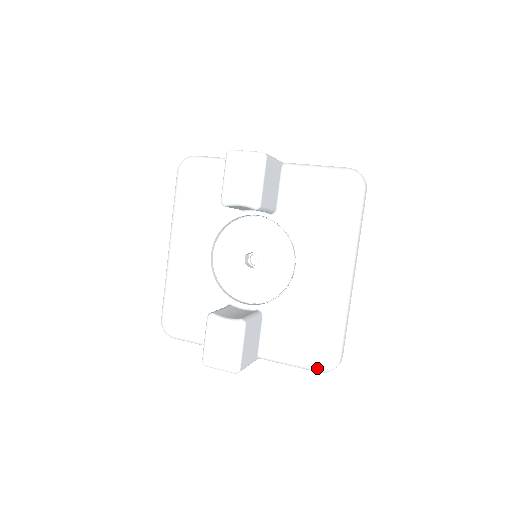
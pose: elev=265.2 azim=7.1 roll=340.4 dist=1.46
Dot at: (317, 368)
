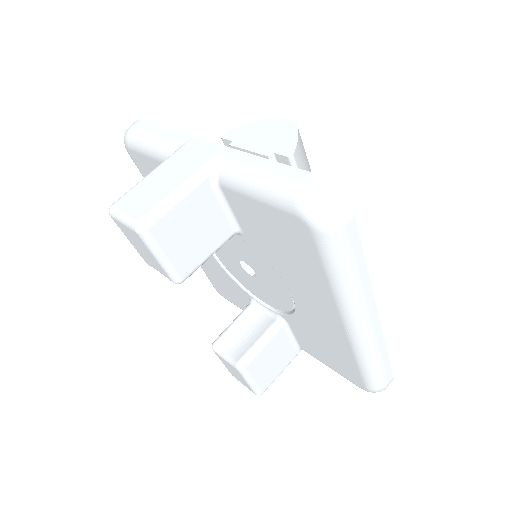
Dot at: (359, 387)
